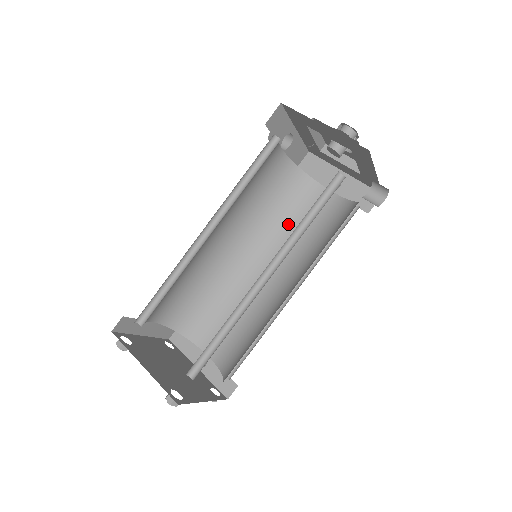
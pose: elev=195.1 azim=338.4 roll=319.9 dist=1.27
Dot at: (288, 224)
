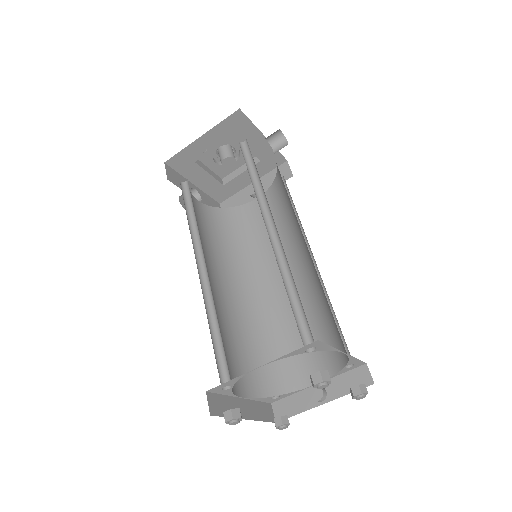
Dot at: (257, 242)
